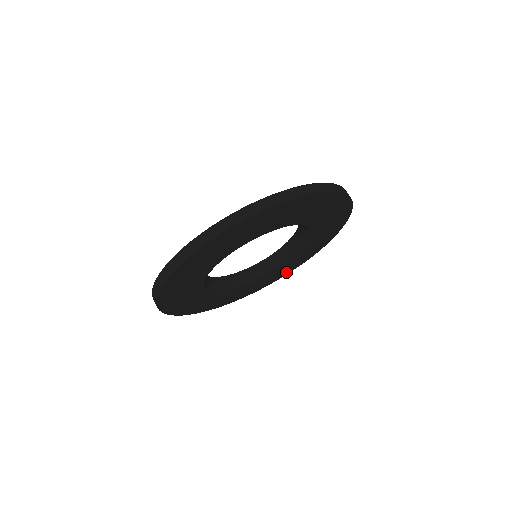
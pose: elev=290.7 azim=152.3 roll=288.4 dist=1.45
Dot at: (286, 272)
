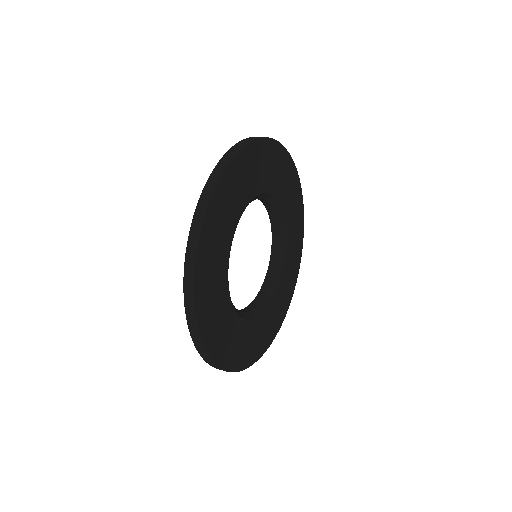
Dot at: (279, 322)
